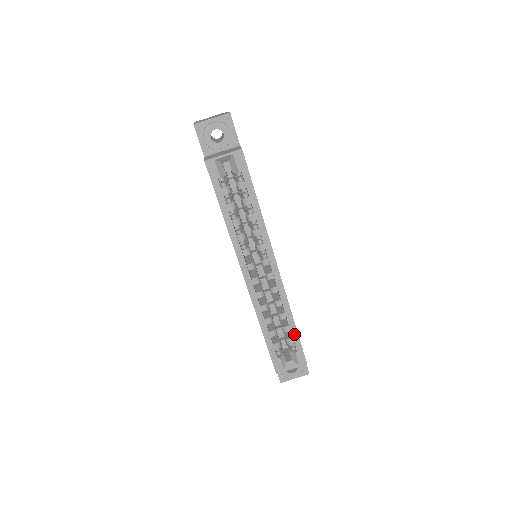
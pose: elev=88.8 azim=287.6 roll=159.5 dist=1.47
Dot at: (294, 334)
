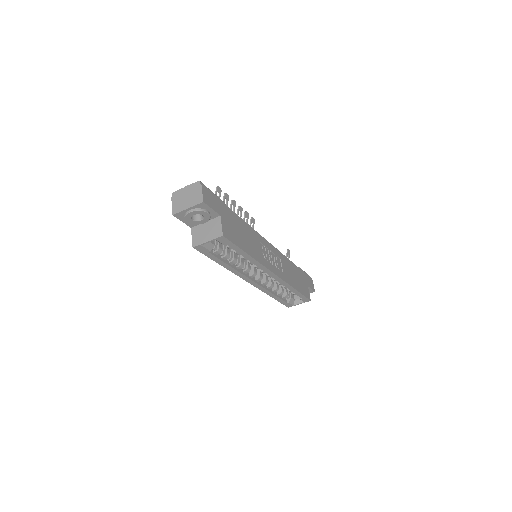
Dot at: (297, 293)
